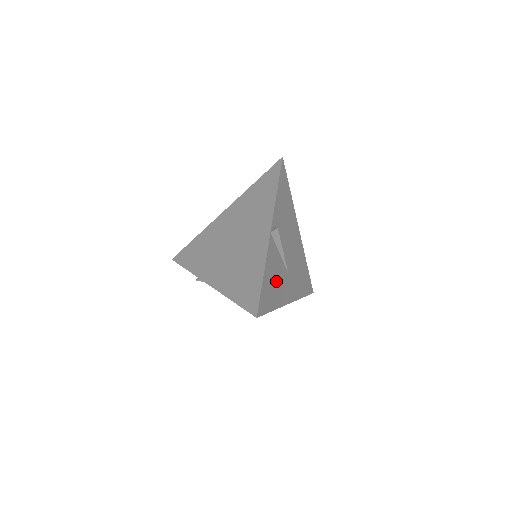
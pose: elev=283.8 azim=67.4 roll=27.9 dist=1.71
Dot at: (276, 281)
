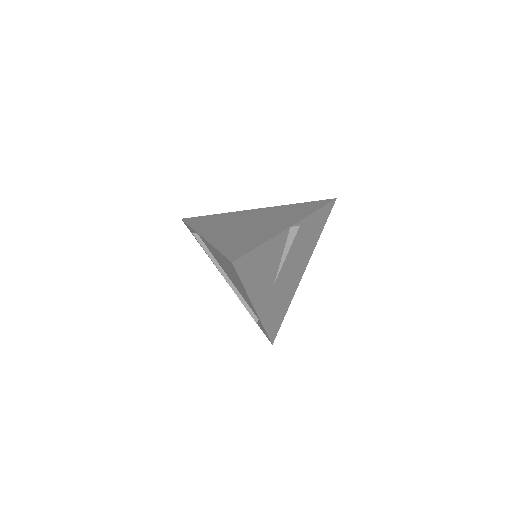
Dot at: (264, 270)
